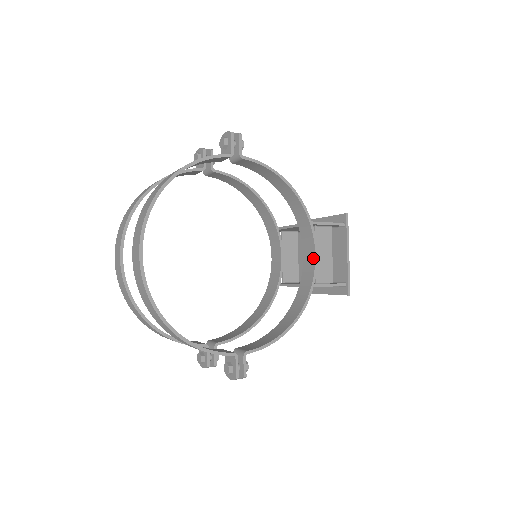
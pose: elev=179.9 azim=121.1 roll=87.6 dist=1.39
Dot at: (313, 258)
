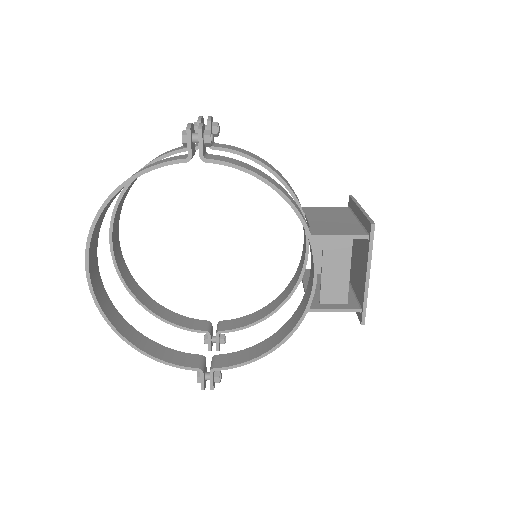
Dot at: (312, 278)
